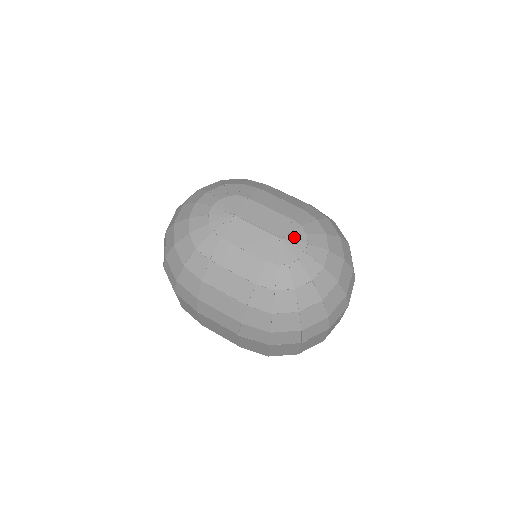
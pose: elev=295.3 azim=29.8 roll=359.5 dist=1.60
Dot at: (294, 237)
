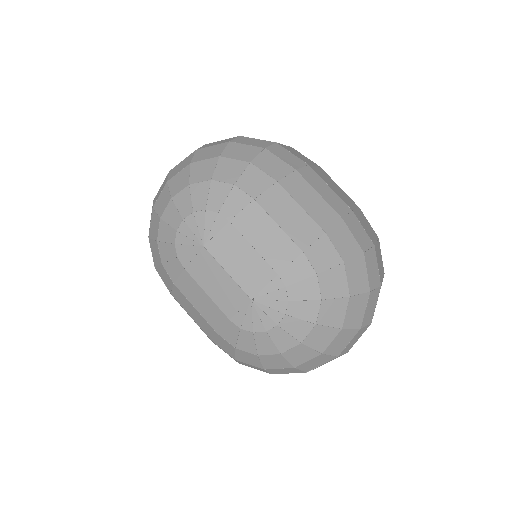
Dot at: (269, 302)
